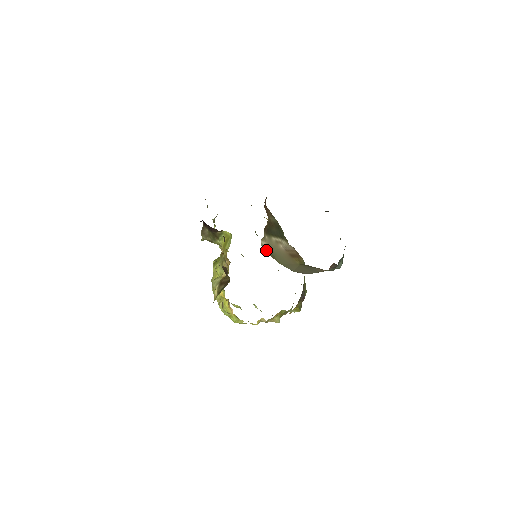
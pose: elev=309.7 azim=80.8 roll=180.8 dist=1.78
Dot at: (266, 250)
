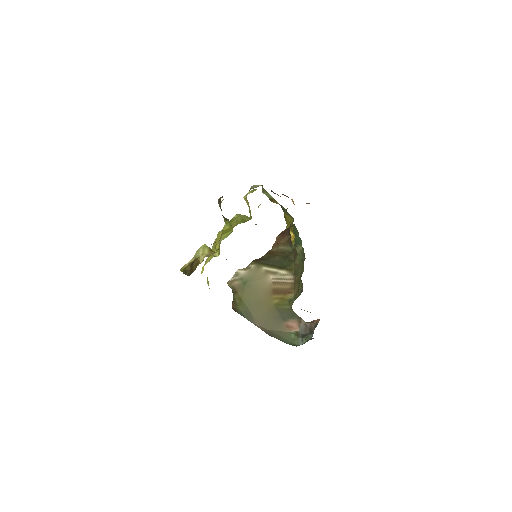
Dot at: (237, 281)
